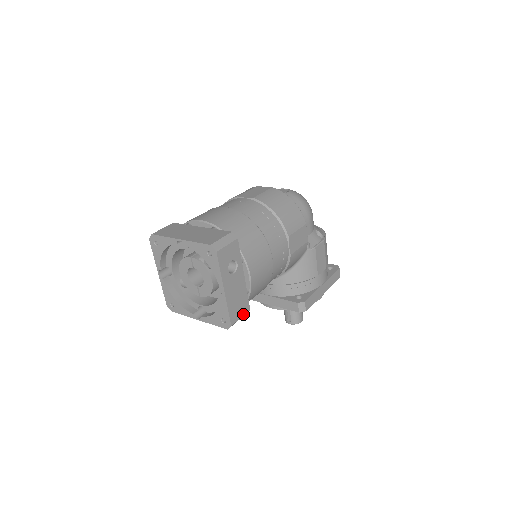
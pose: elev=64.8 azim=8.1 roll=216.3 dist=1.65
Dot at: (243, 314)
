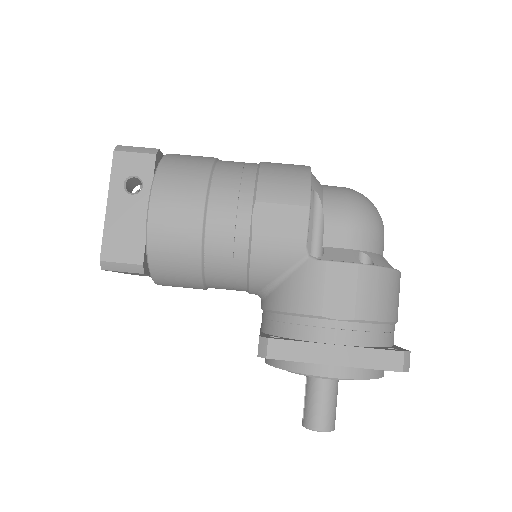
Dot at: (128, 261)
